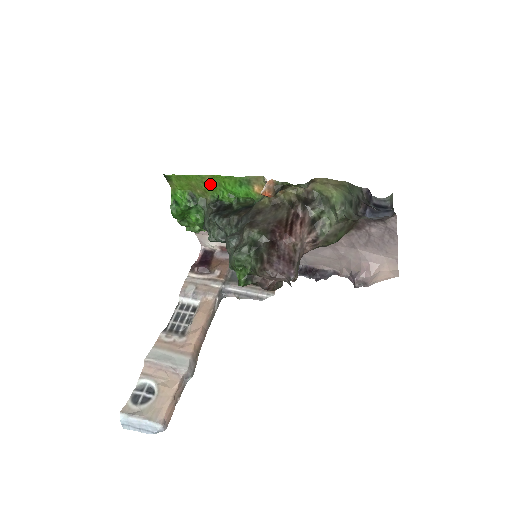
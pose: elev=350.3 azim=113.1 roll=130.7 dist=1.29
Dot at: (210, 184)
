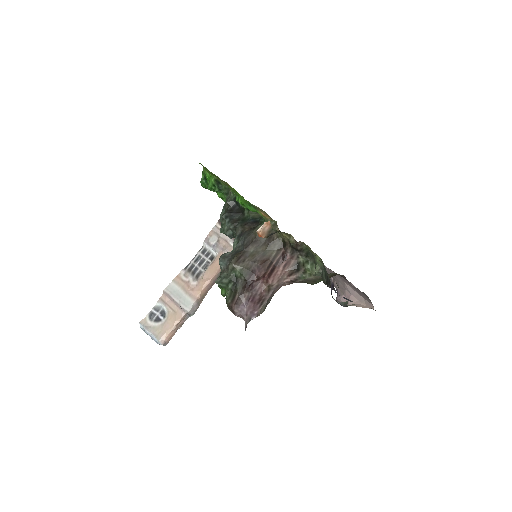
Dot at: (230, 186)
